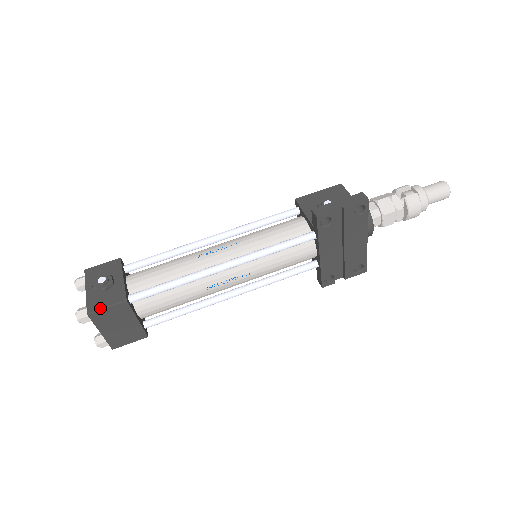
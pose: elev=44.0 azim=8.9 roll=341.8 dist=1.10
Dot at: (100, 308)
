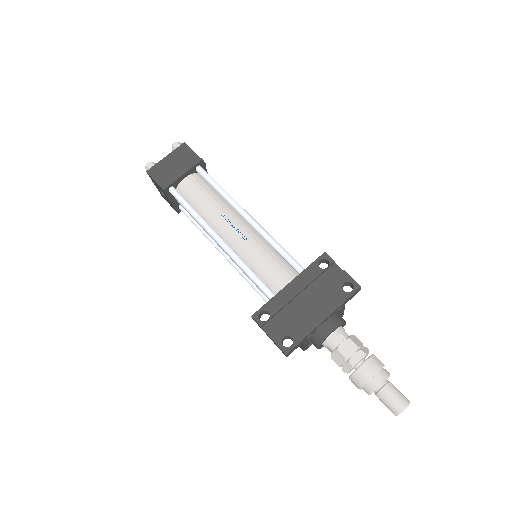
Dot at: occluded
